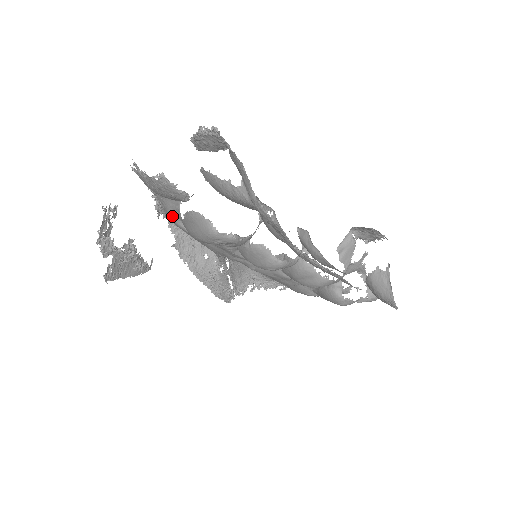
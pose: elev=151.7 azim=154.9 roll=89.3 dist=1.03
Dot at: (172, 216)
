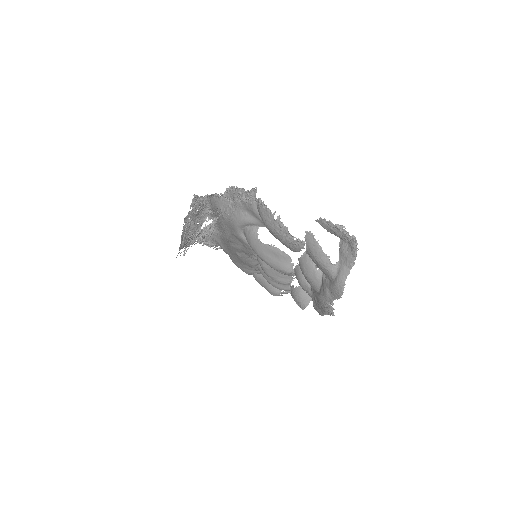
Dot at: (241, 224)
